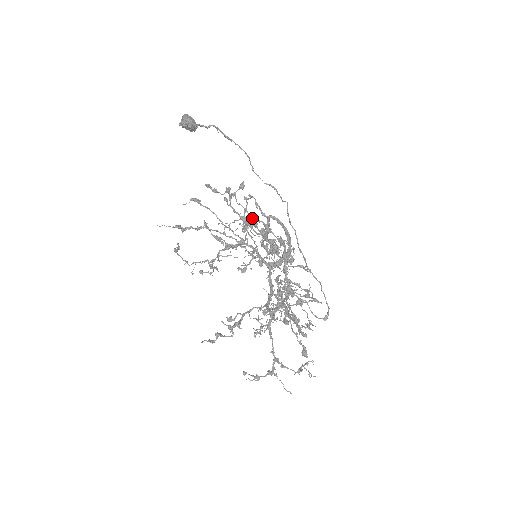
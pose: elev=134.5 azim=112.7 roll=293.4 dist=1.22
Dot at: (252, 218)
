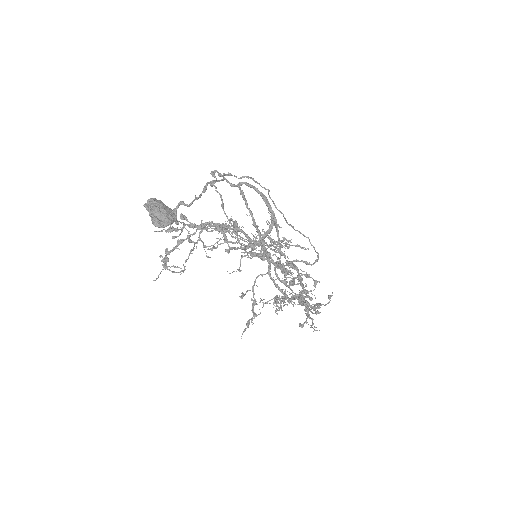
Dot at: occluded
